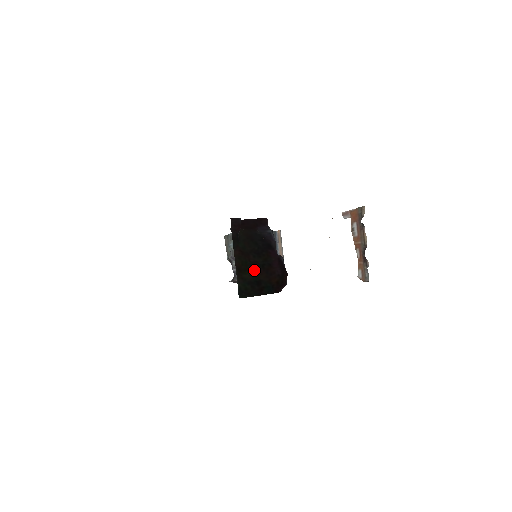
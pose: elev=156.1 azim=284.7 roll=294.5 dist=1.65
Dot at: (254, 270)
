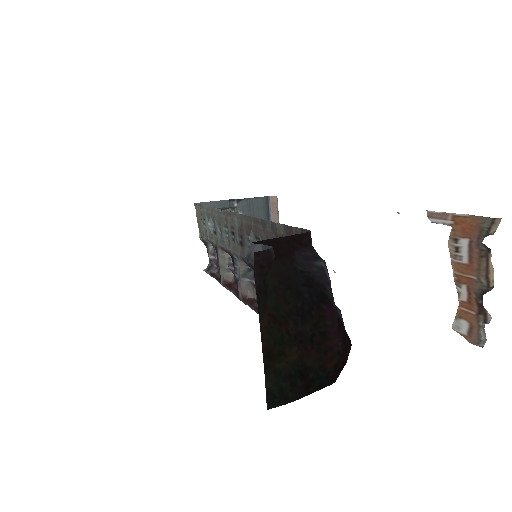
Dot at: (296, 350)
